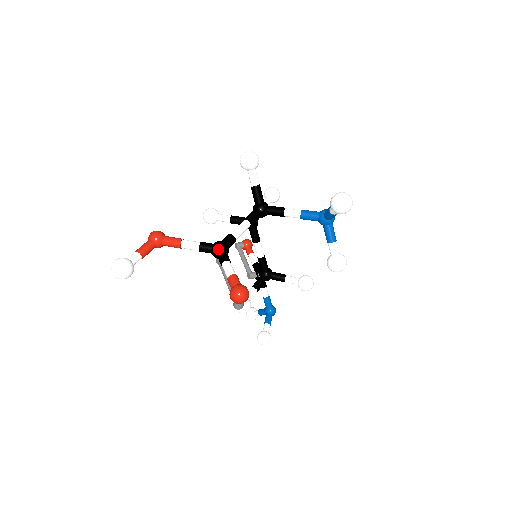
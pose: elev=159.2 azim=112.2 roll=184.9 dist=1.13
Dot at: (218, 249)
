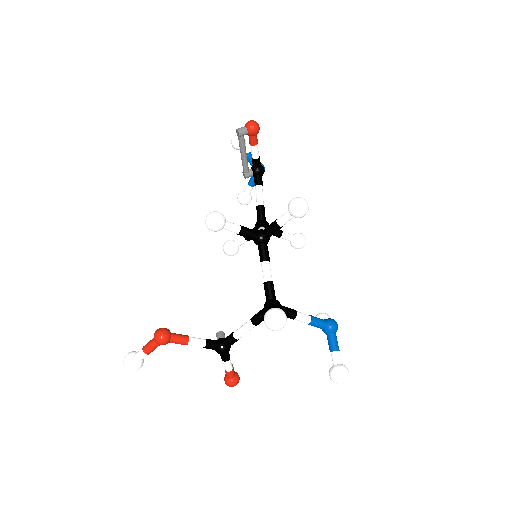
Dot at: (221, 355)
